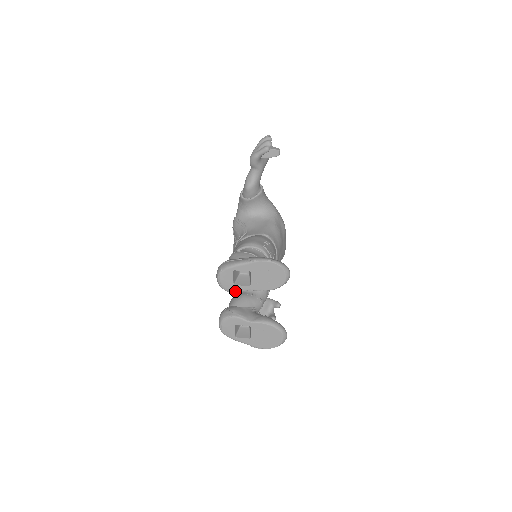
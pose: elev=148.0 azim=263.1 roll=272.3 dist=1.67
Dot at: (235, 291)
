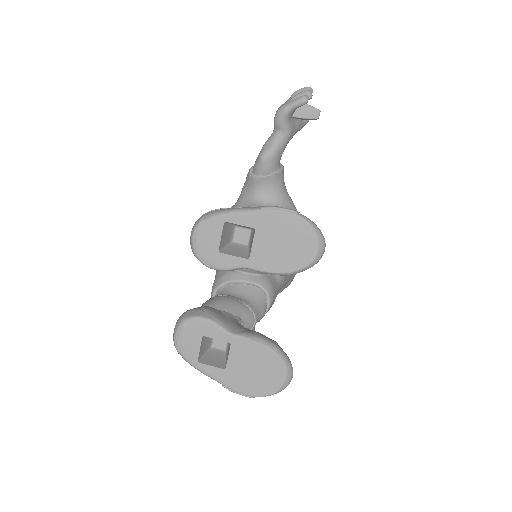
Dot at: (218, 265)
